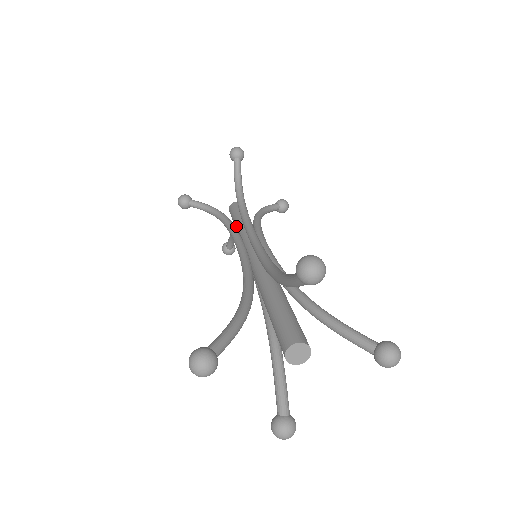
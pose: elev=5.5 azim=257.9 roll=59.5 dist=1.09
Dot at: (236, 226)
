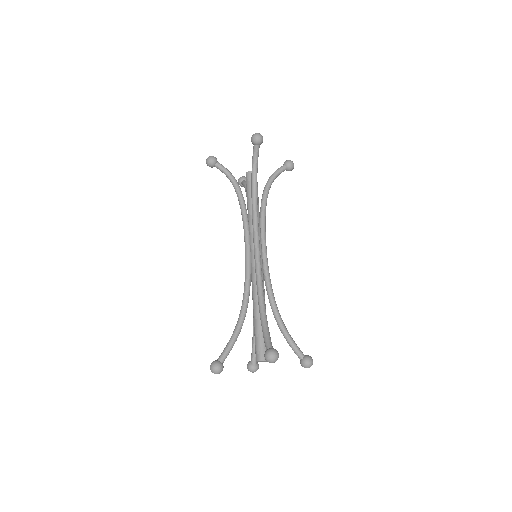
Dot at: (248, 210)
